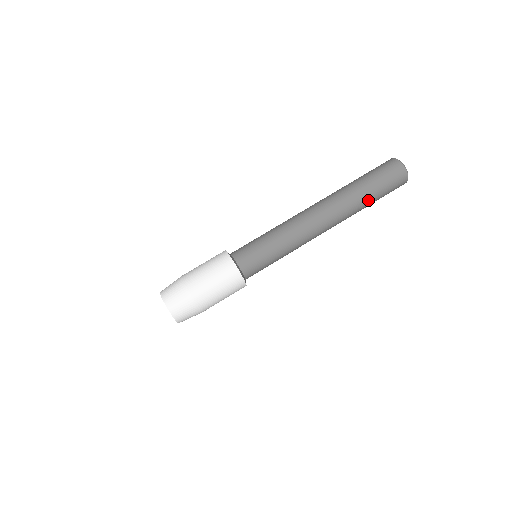
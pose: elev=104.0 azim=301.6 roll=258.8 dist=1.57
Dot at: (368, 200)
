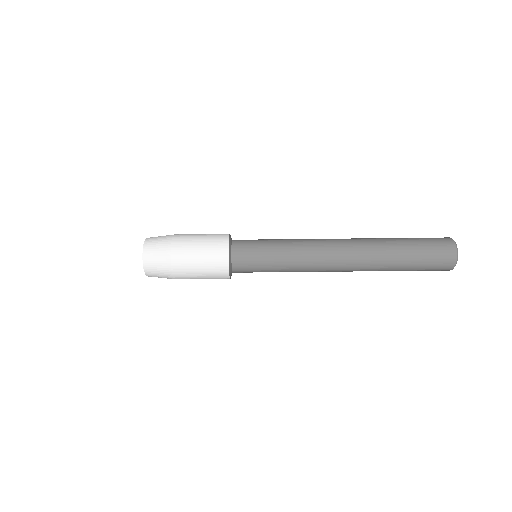
Dot at: occluded
